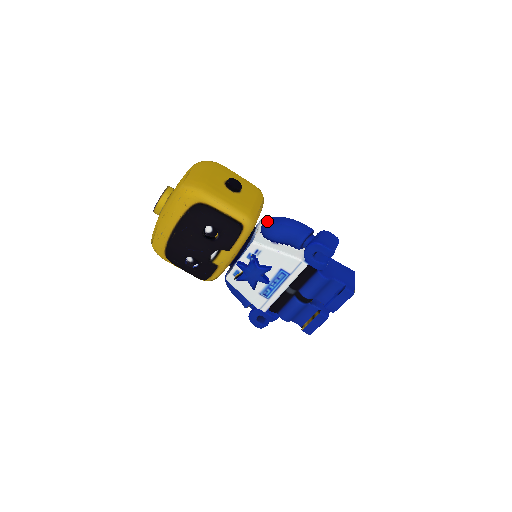
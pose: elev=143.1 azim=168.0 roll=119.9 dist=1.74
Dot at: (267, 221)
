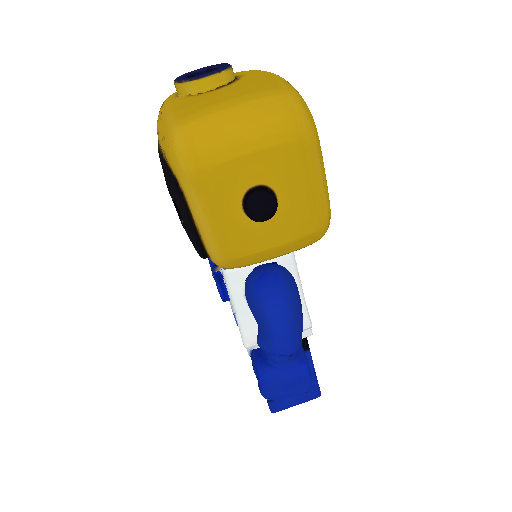
Dot at: (263, 278)
